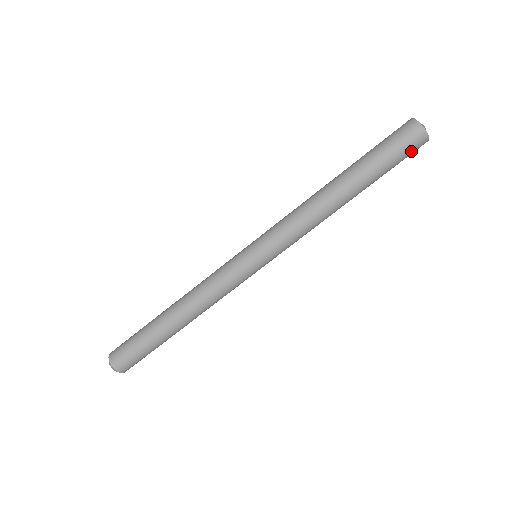
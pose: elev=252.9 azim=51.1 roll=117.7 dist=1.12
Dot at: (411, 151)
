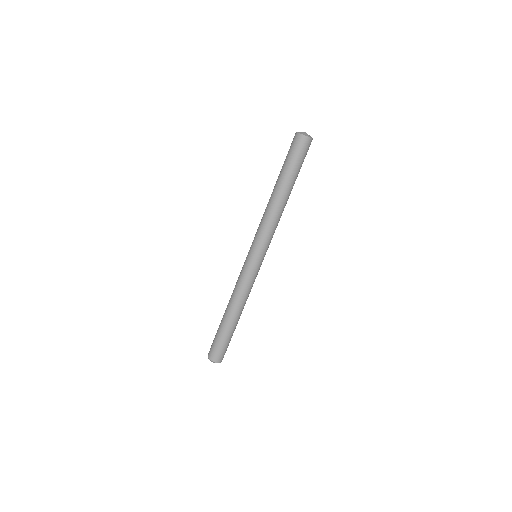
Dot at: (306, 151)
